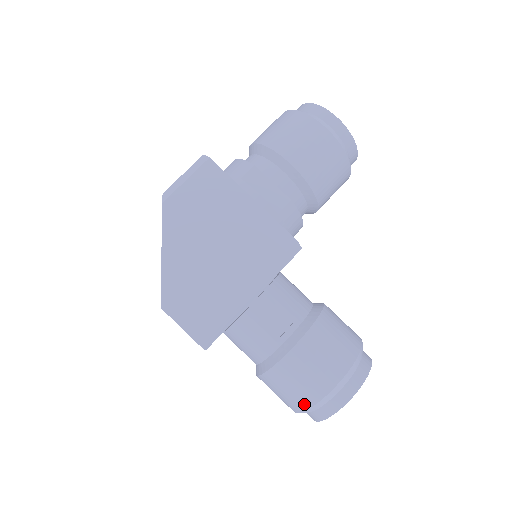
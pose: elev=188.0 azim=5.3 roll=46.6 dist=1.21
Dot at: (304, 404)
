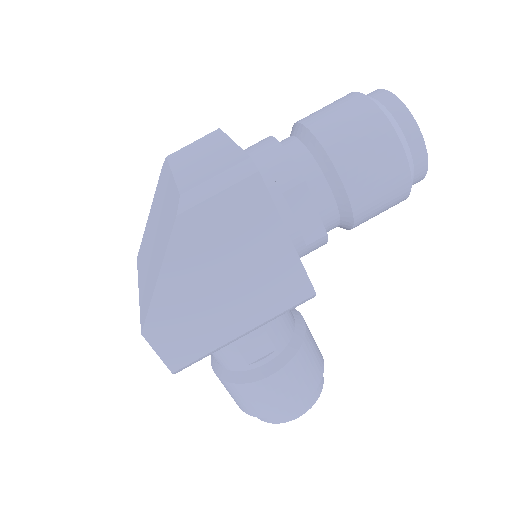
Dot at: (251, 413)
